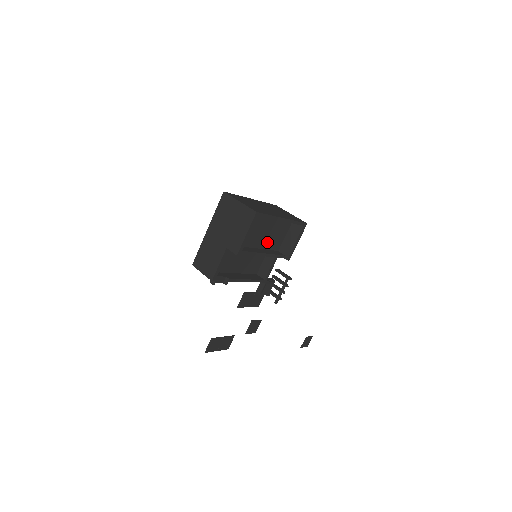
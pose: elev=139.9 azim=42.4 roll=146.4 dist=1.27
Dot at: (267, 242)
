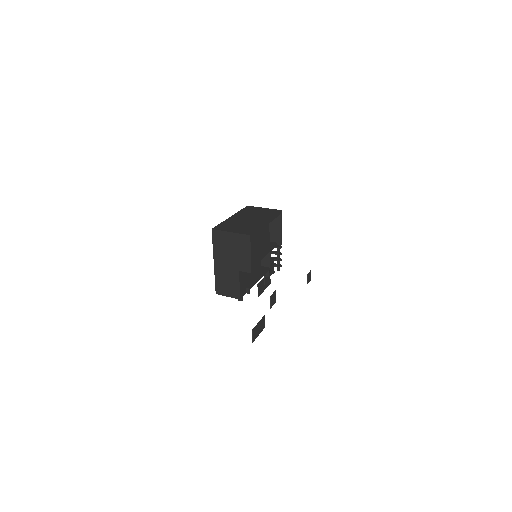
Dot at: (260, 243)
